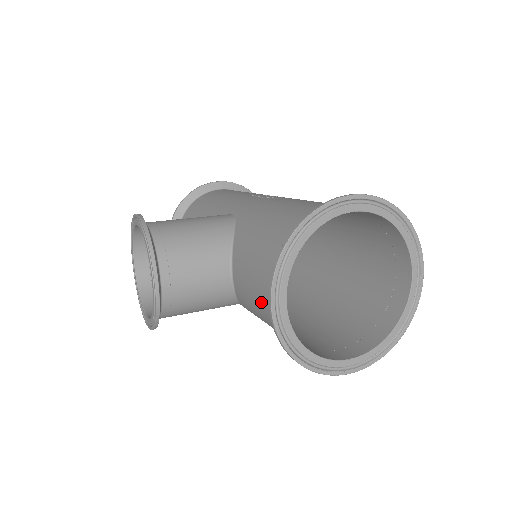
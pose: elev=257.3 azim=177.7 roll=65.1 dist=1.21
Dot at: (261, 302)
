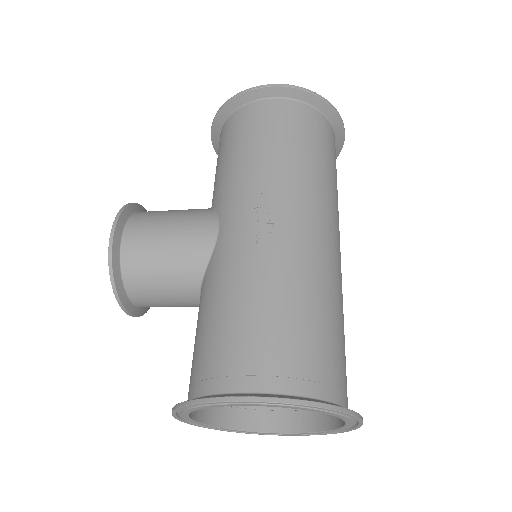
Dot at: occluded
